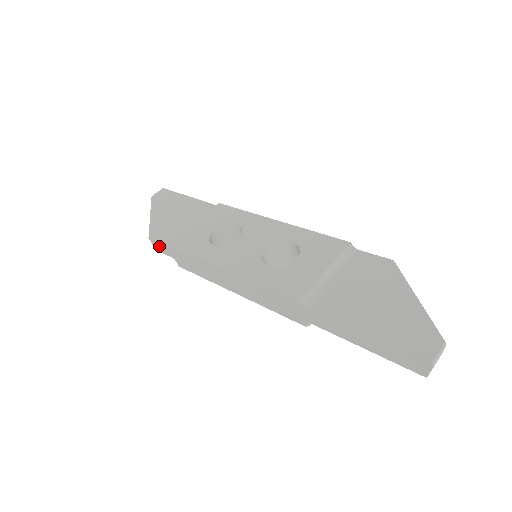
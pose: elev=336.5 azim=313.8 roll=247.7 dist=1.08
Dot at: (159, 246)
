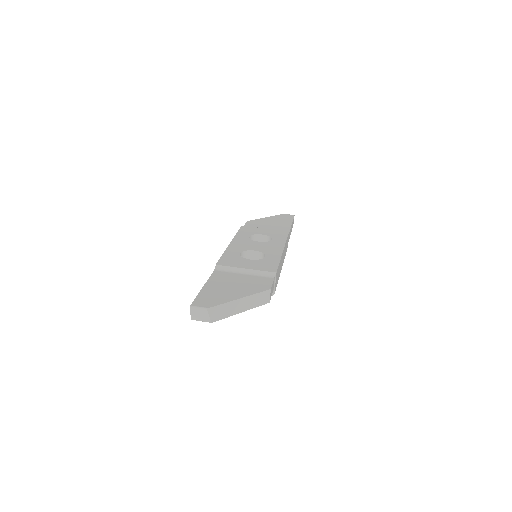
Dot at: occluded
